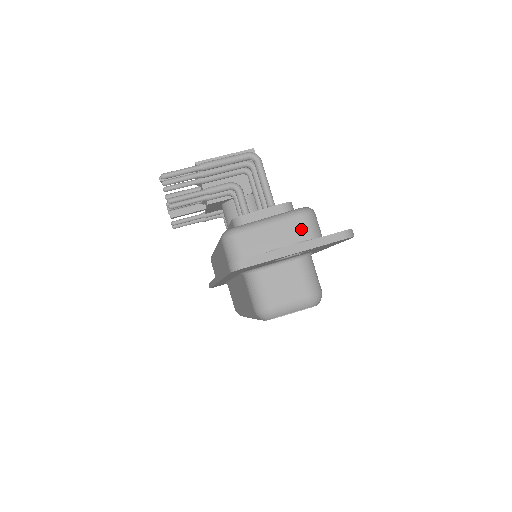
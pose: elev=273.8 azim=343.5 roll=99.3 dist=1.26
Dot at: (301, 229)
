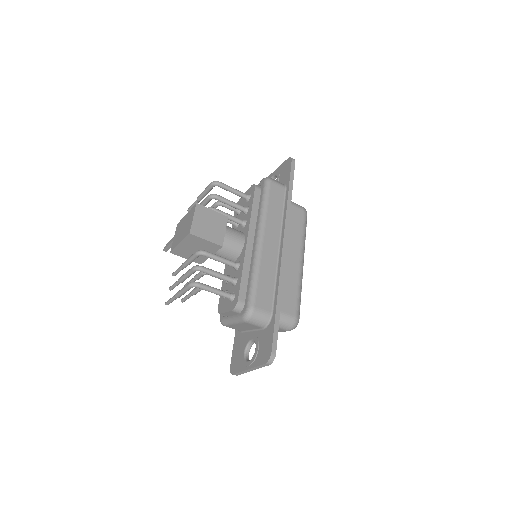
Dot at: (252, 325)
